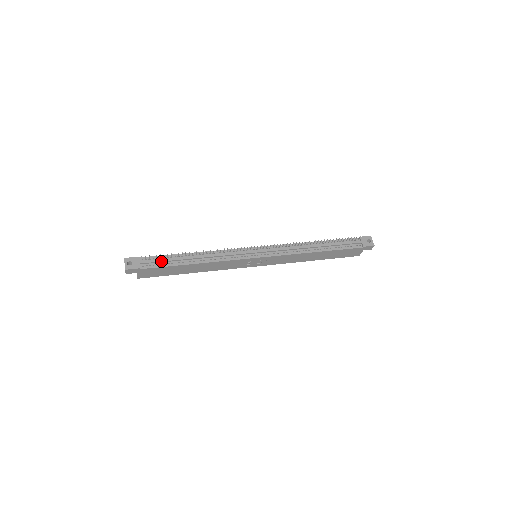
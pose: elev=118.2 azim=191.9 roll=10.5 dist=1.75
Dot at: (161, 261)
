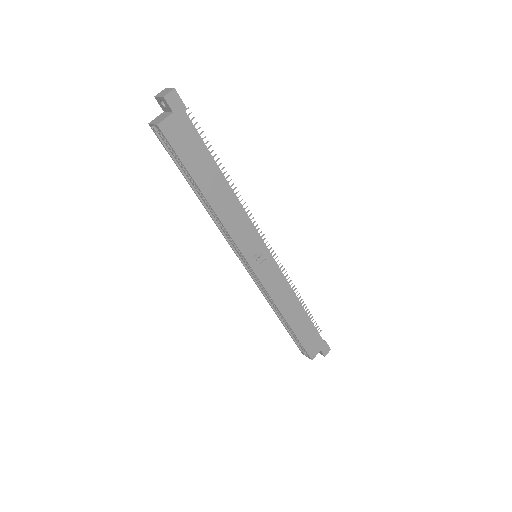
Dot at: occluded
